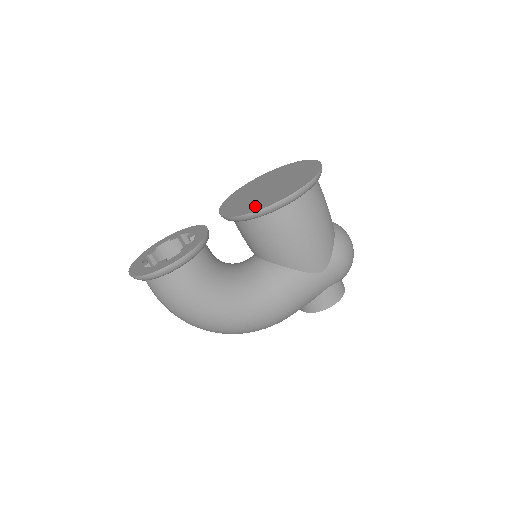
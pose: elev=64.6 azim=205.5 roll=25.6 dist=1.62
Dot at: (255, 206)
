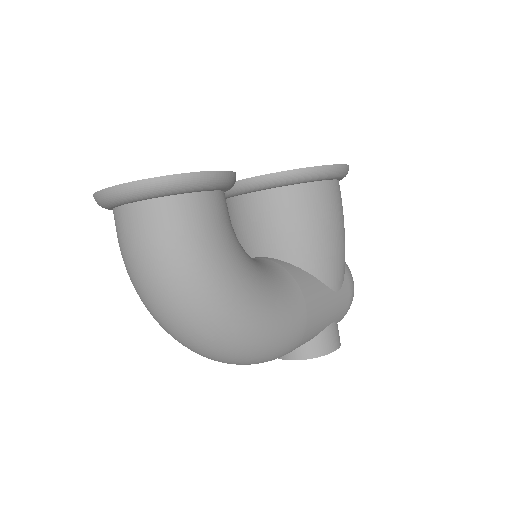
Dot at: occluded
